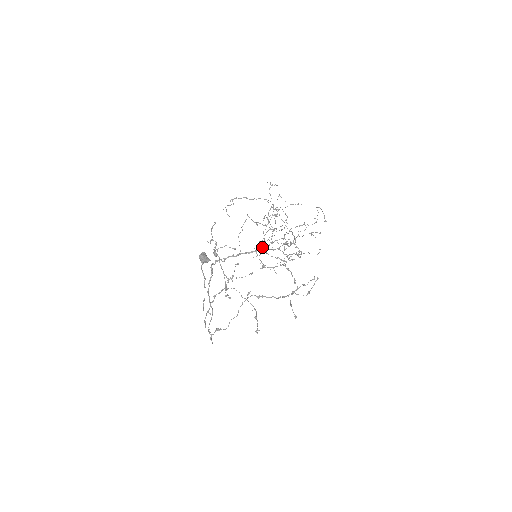
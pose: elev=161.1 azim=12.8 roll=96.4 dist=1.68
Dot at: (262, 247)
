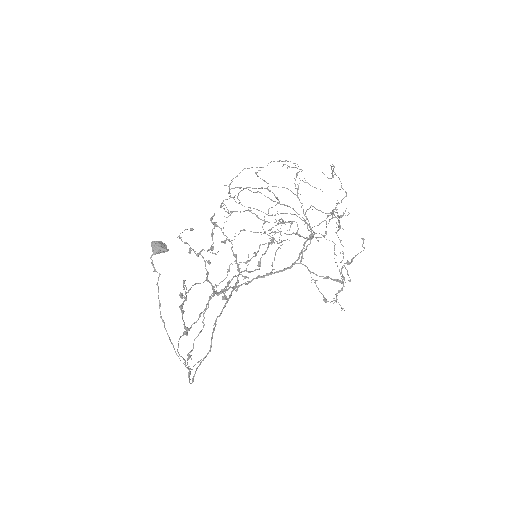
Dot at: (300, 262)
